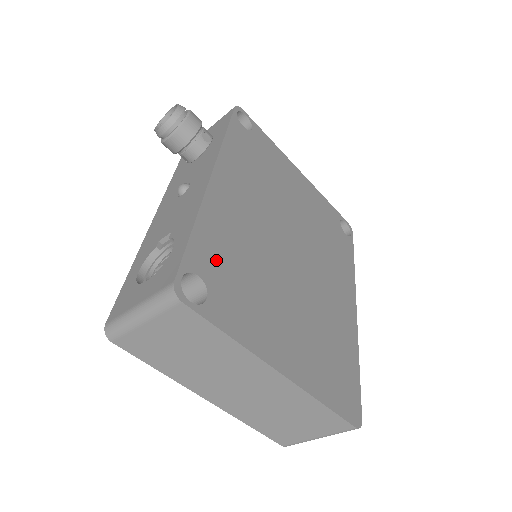
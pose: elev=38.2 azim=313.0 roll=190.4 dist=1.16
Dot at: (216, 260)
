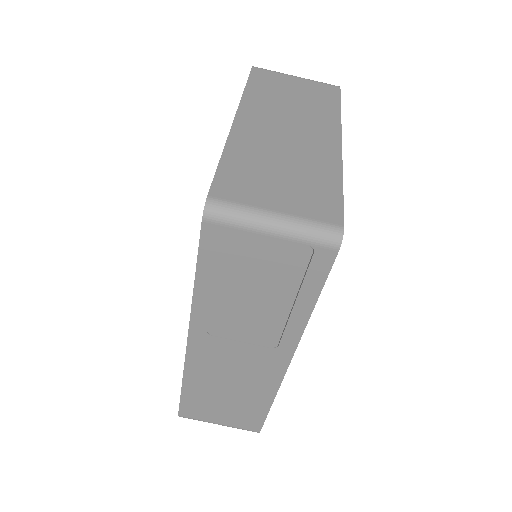
Dot at: occluded
